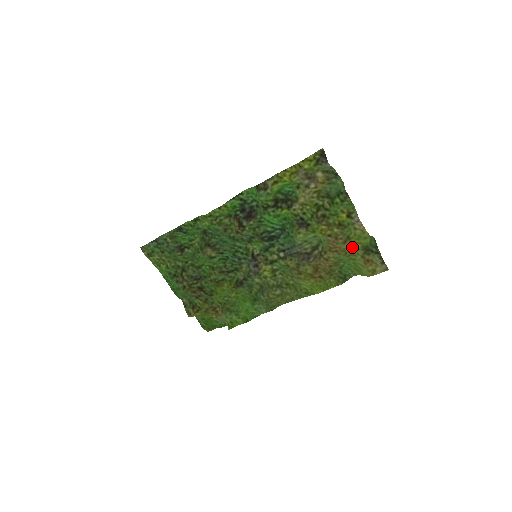
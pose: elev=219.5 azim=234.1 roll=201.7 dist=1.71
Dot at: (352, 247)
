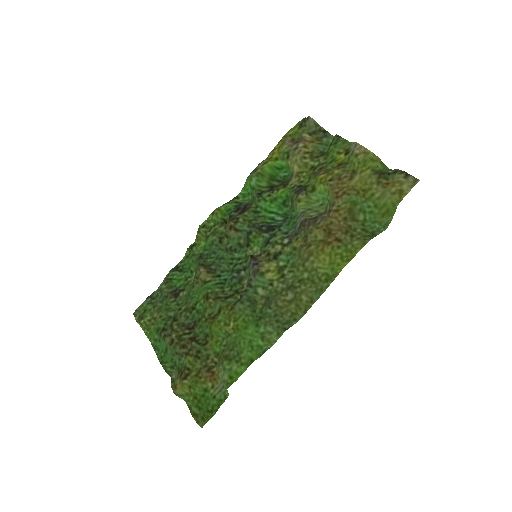
Dot at: (362, 180)
